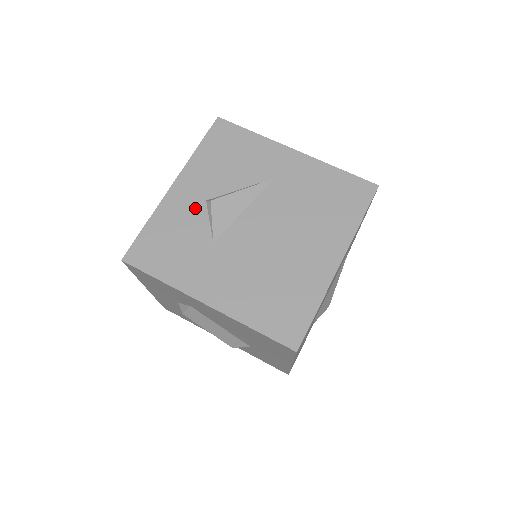
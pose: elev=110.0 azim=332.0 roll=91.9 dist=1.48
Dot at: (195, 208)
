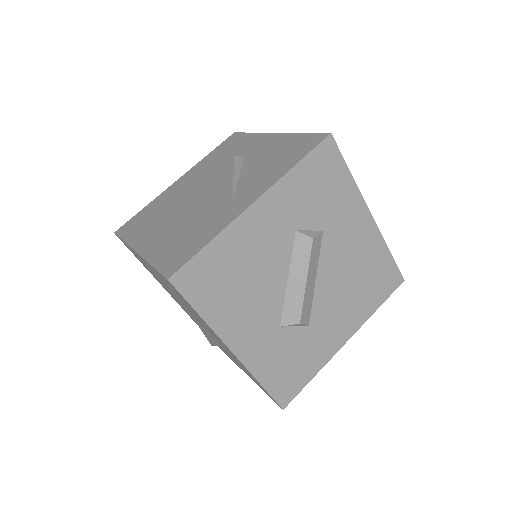
Dot at: occluded
